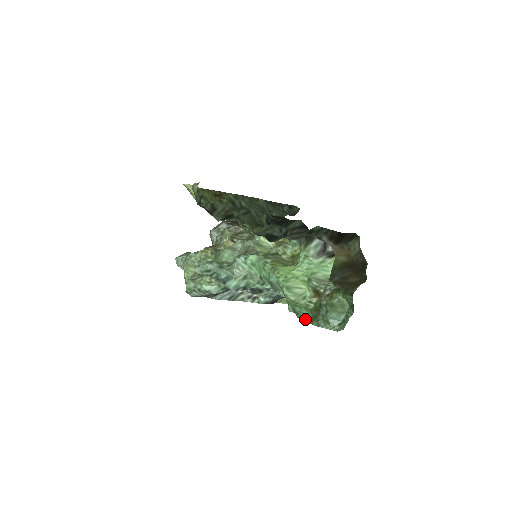
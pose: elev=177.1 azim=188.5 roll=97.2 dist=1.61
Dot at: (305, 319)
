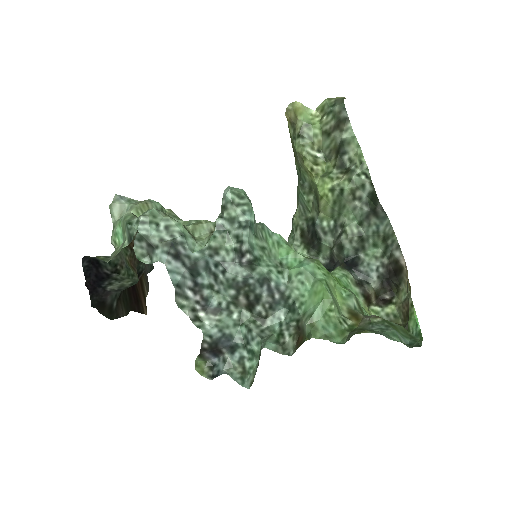
Dot at: (330, 340)
